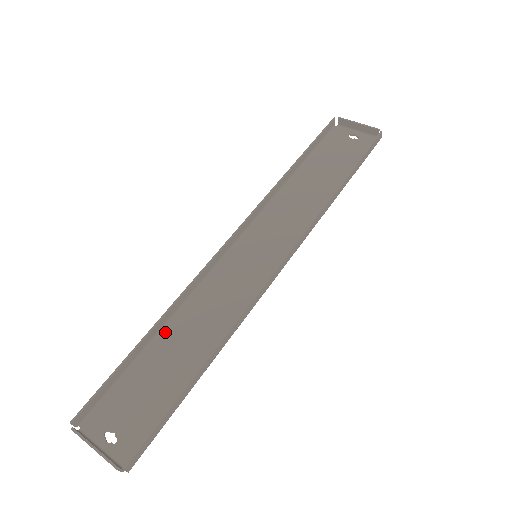
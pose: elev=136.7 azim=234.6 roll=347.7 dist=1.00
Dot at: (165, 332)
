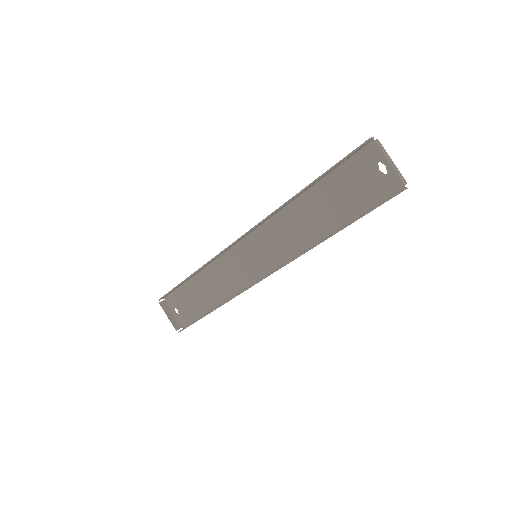
Dot at: (200, 275)
